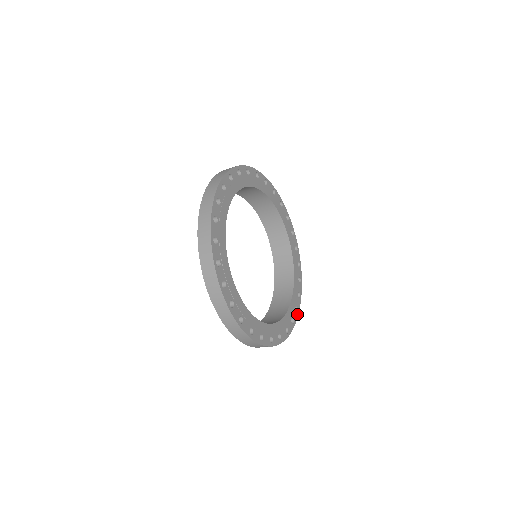
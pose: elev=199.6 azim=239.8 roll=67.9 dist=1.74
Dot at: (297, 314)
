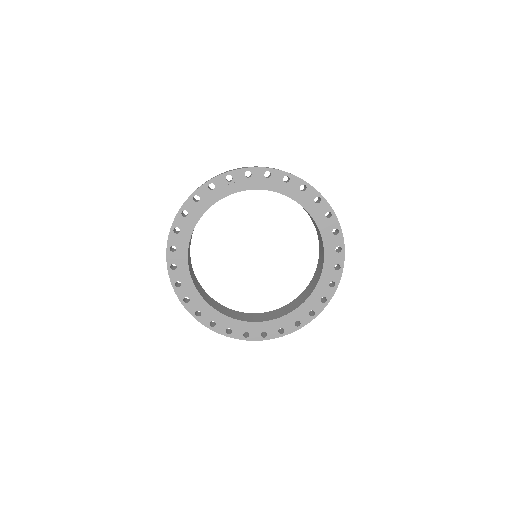
Dot at: (325, 305)
